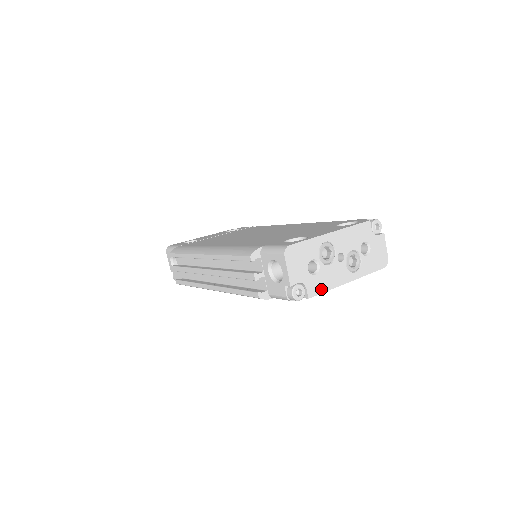
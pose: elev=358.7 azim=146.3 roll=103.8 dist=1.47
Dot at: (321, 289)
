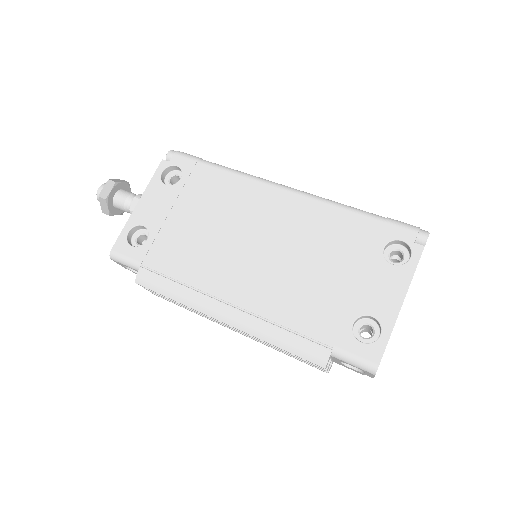
Dot at: occluded
